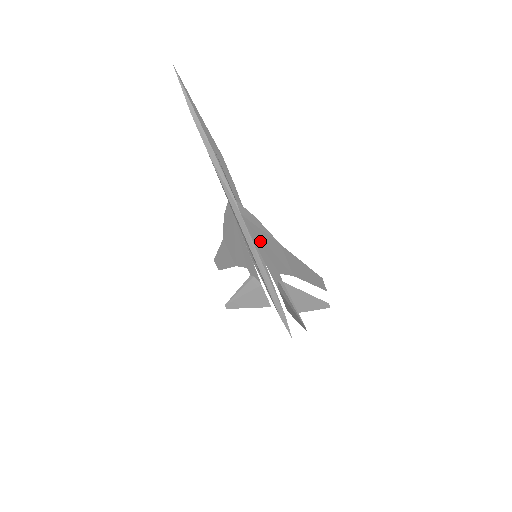
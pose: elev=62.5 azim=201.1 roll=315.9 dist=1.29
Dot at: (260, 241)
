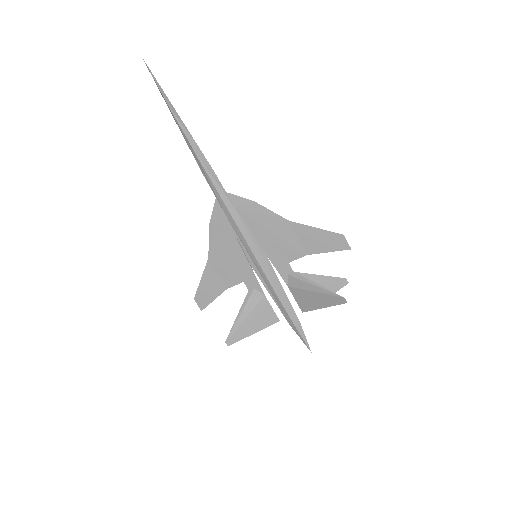
Dot at: (261, 231)
